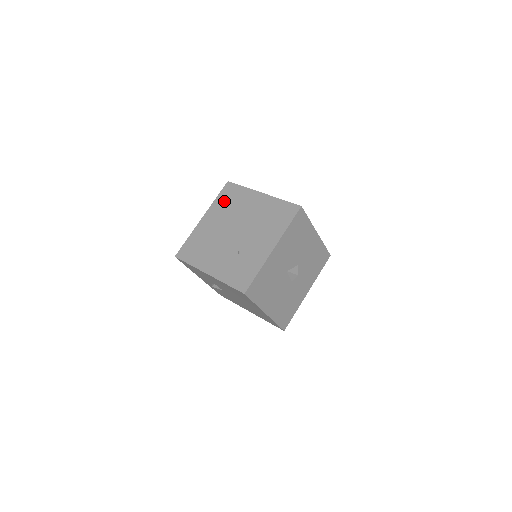
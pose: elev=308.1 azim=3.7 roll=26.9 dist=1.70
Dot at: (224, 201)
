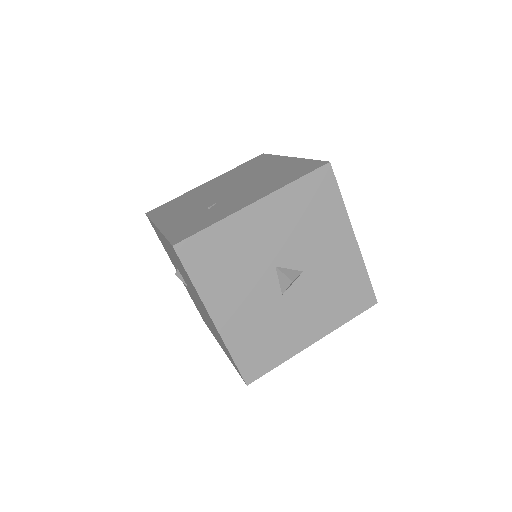
Dot at: (243, 167)
